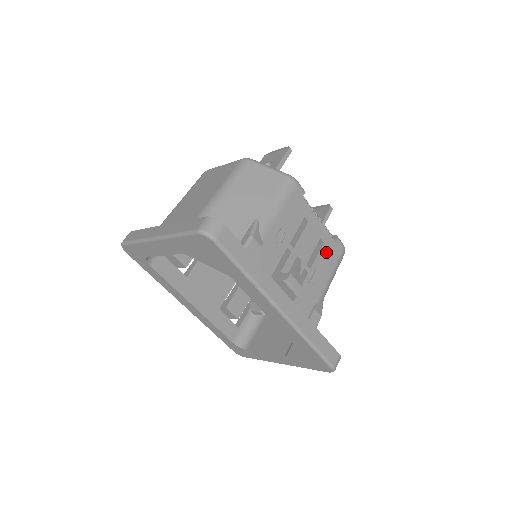
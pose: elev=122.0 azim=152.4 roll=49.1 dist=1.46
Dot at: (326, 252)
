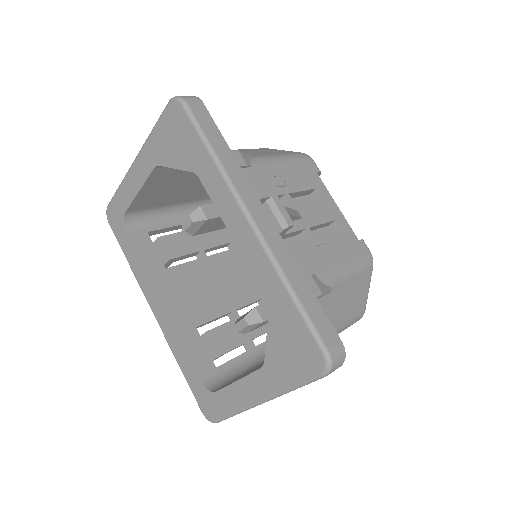
Dot at: (342, 238)
